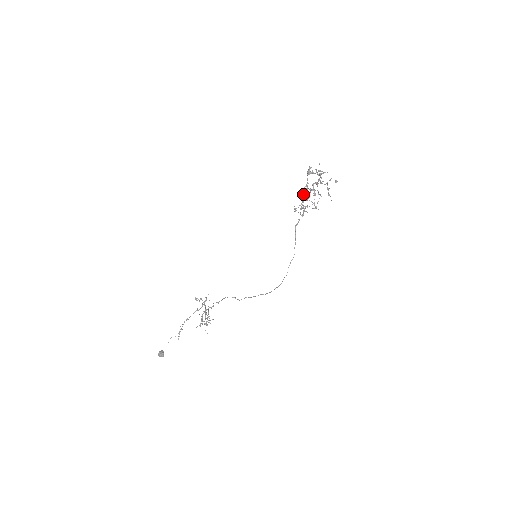
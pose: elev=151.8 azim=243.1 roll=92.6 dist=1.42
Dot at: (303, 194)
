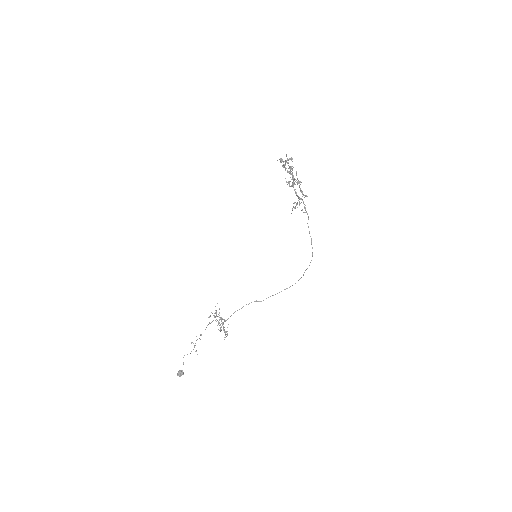
Dot at: (295, 191)
